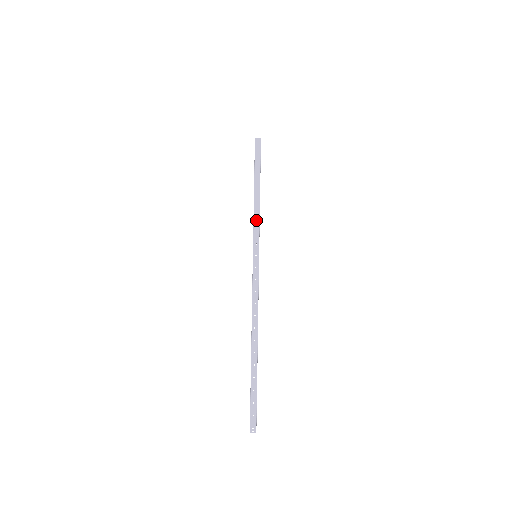
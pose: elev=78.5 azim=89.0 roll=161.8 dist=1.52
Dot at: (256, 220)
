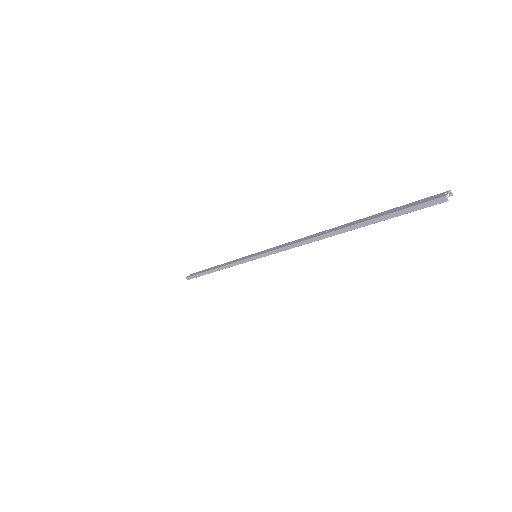
Dot at: (231, 263)
